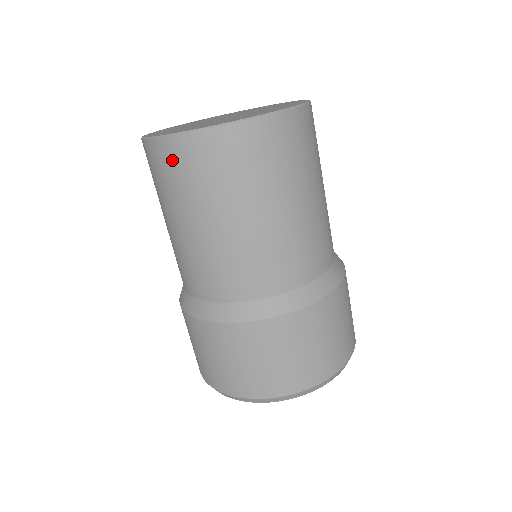
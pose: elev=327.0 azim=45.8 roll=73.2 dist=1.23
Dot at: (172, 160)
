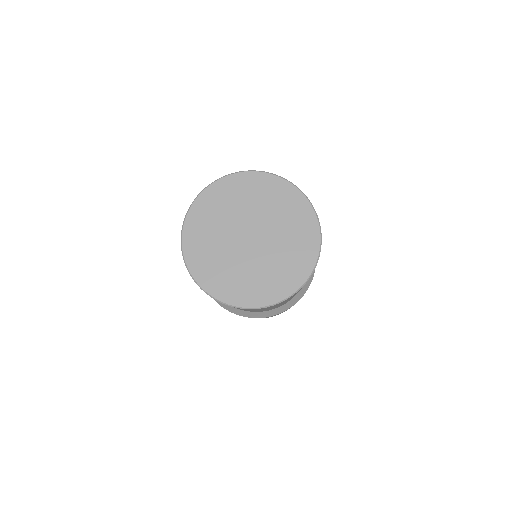
Dot at: occluded
